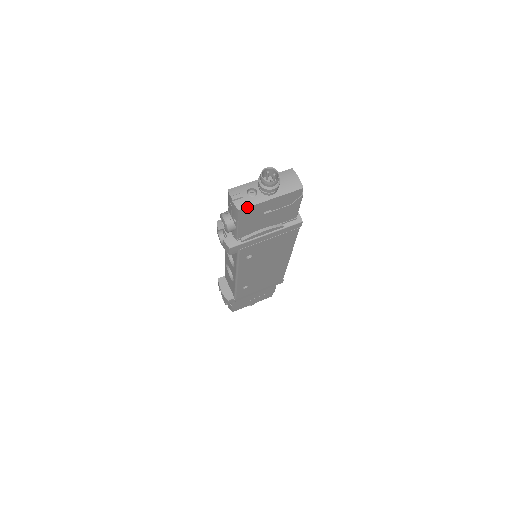
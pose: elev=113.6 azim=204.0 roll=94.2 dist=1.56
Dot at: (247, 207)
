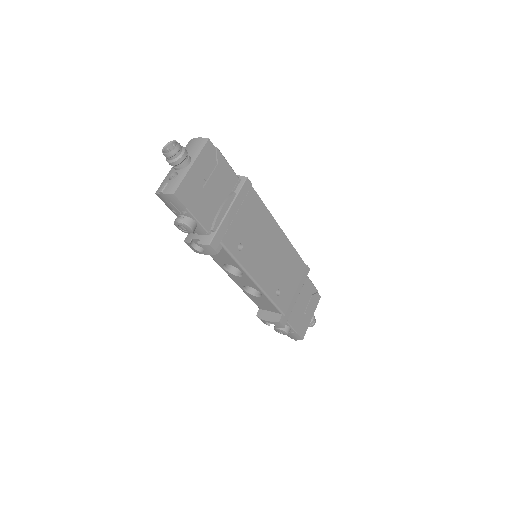
Dot at: (178, 186)
